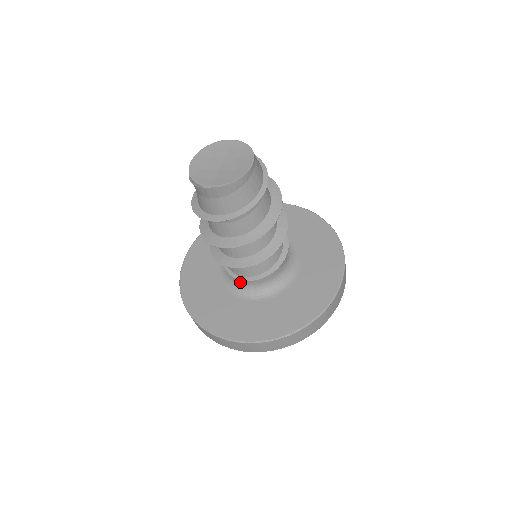
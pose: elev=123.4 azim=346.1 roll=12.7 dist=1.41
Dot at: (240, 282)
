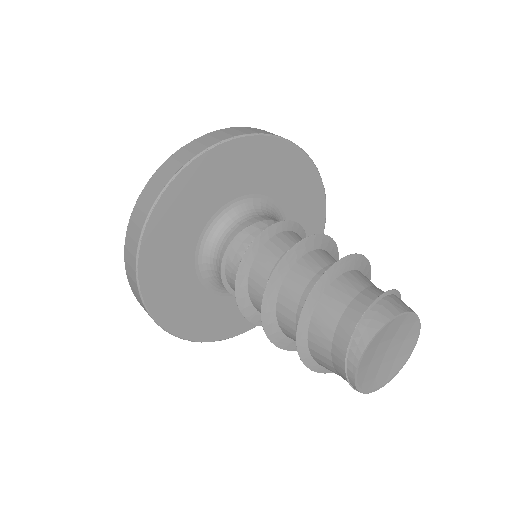
Dot at: occluded
